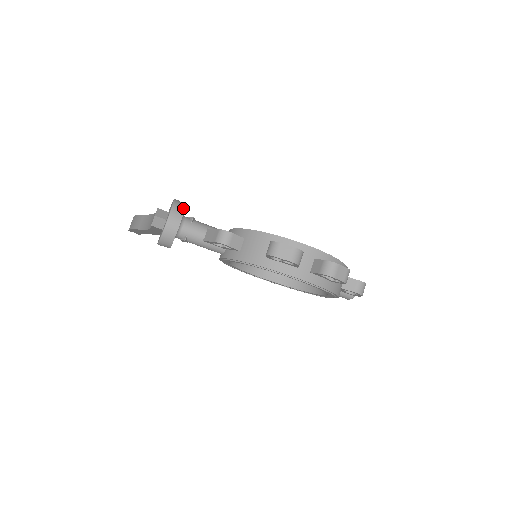
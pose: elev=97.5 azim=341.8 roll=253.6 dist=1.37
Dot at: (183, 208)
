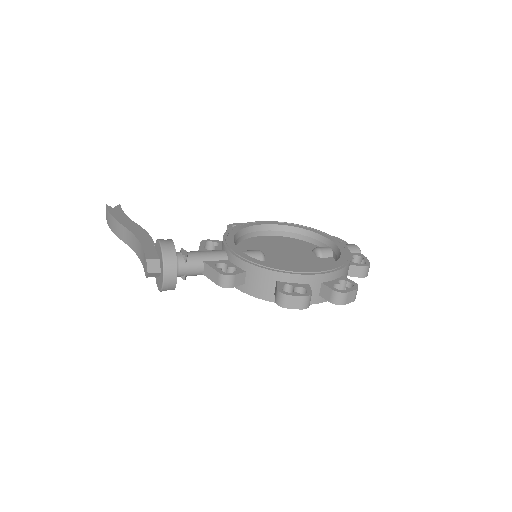
Dot at: (174, 258)
